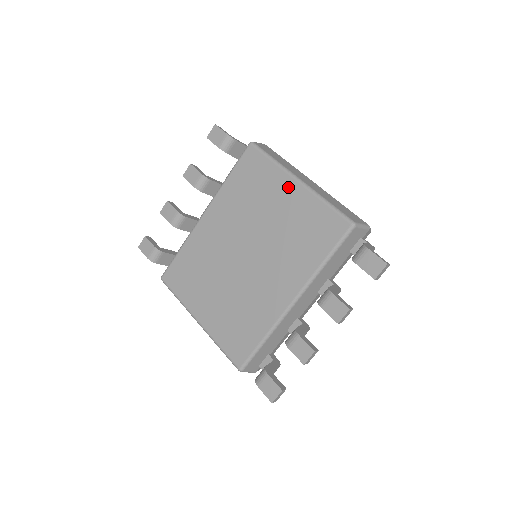
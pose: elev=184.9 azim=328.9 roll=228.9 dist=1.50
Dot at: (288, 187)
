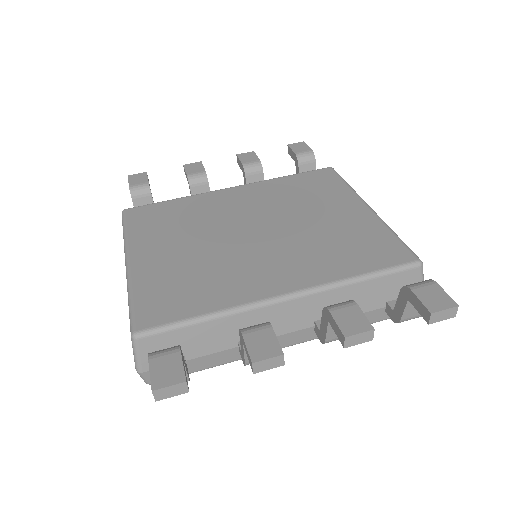
Dot at: (353, 206)
